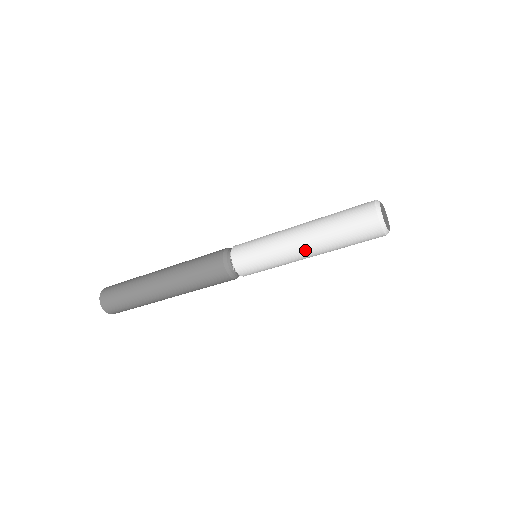
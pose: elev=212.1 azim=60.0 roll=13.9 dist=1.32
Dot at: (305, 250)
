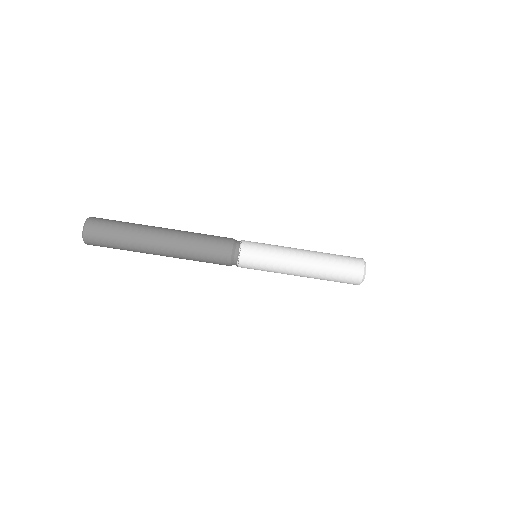
Dot at: (305, 256)
